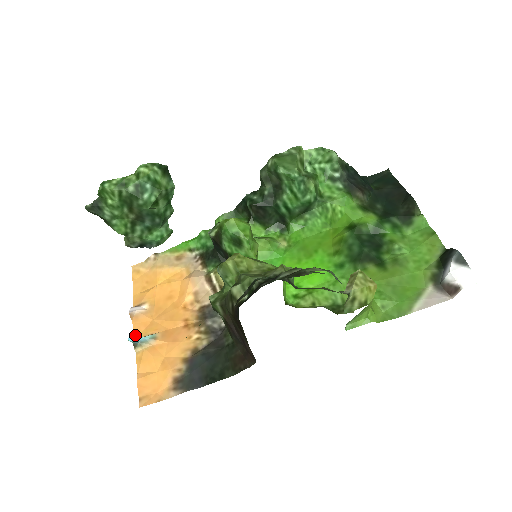
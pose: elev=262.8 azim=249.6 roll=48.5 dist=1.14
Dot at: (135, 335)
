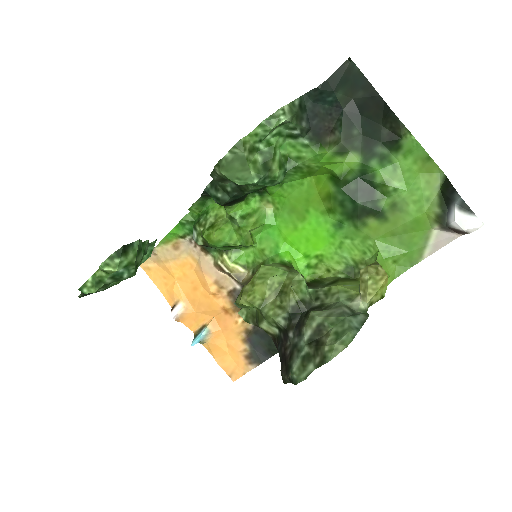
Dot at: (191, 330)
